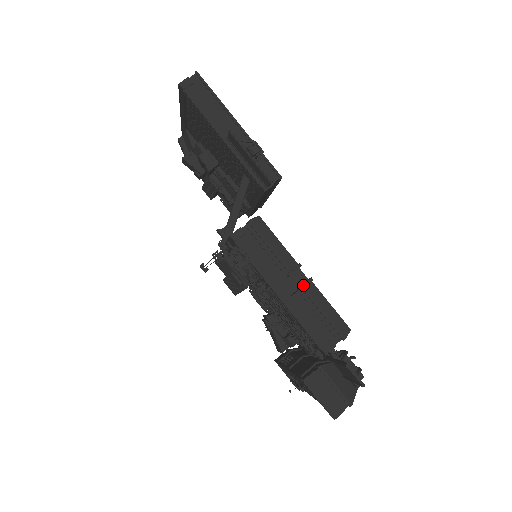
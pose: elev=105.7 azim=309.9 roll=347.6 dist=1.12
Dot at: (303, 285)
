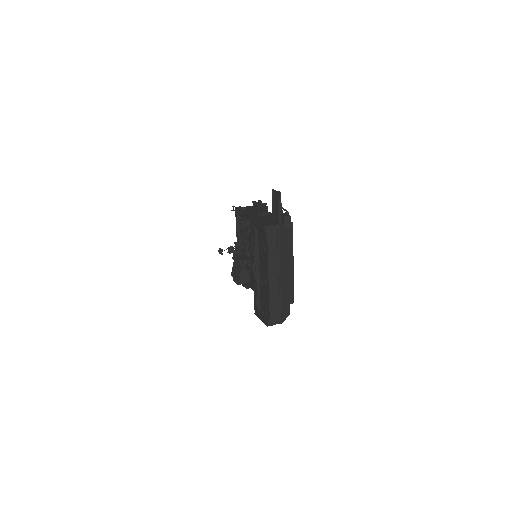
Dot at: (268, 213)
